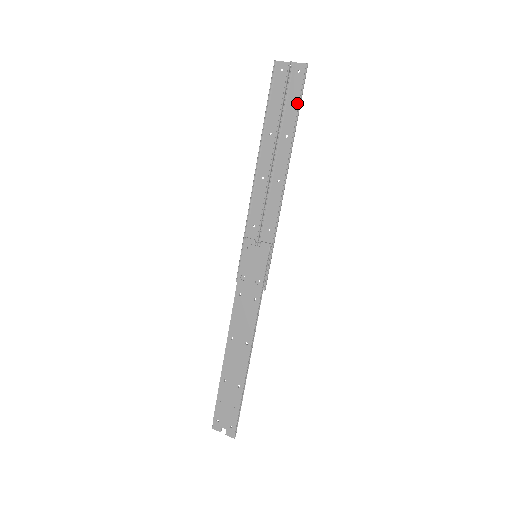
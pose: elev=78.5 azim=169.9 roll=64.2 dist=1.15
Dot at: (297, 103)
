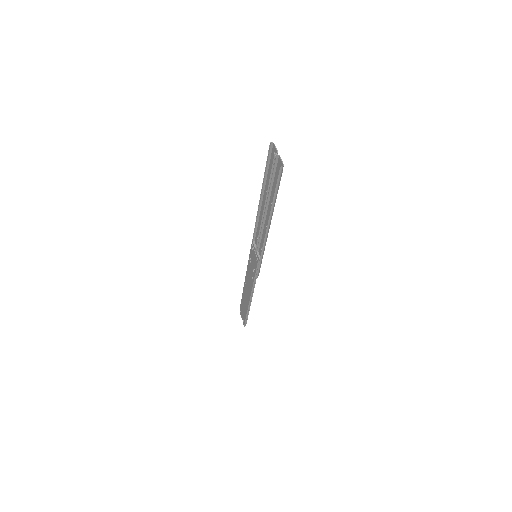
Dot at: (277, 187)
